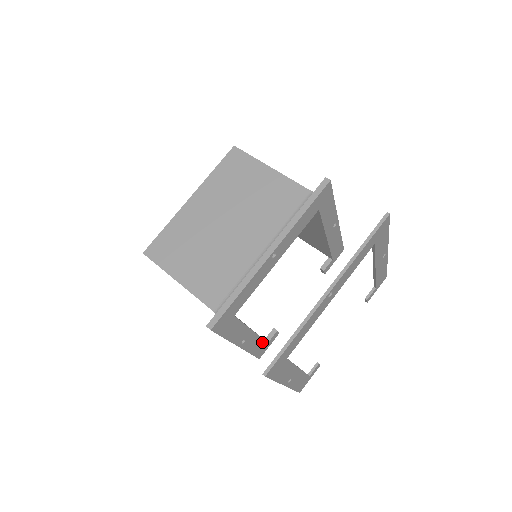
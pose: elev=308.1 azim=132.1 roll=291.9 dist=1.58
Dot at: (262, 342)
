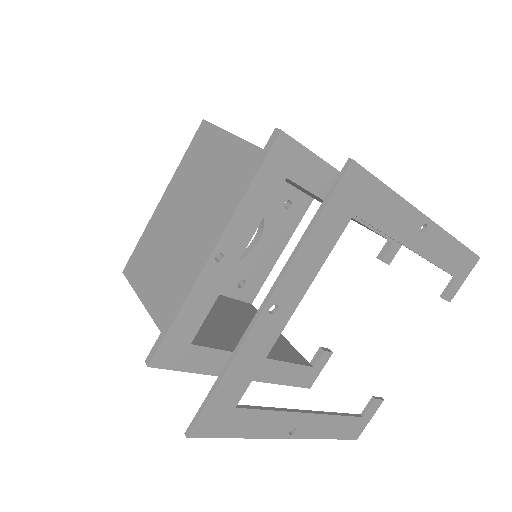
Dot at: (298, 368)
